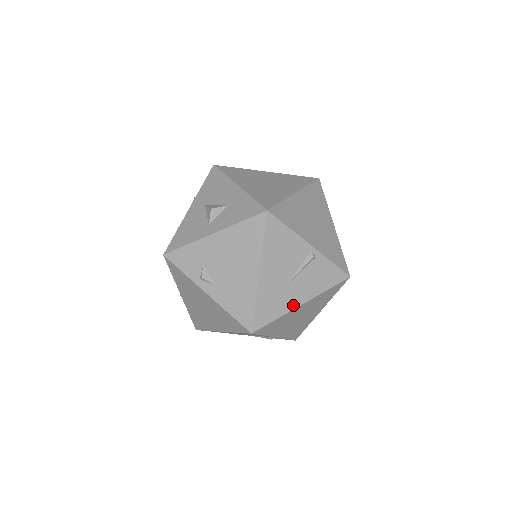
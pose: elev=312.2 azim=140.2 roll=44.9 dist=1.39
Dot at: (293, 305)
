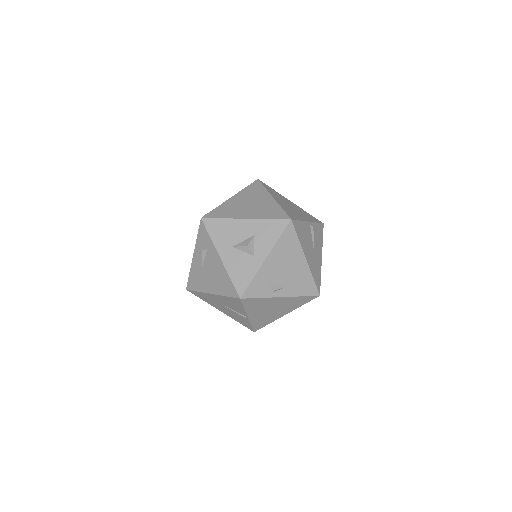
Dot at: (320, 262)
